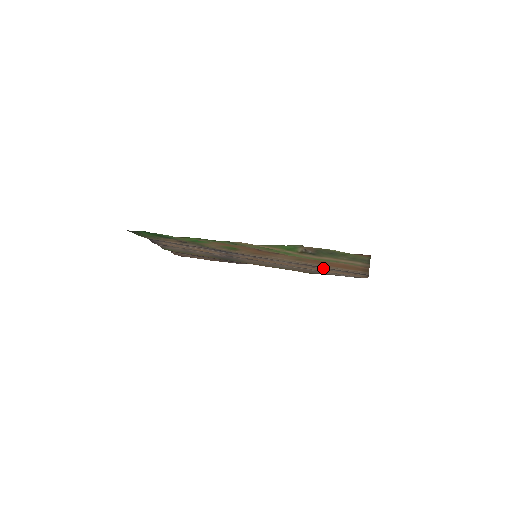
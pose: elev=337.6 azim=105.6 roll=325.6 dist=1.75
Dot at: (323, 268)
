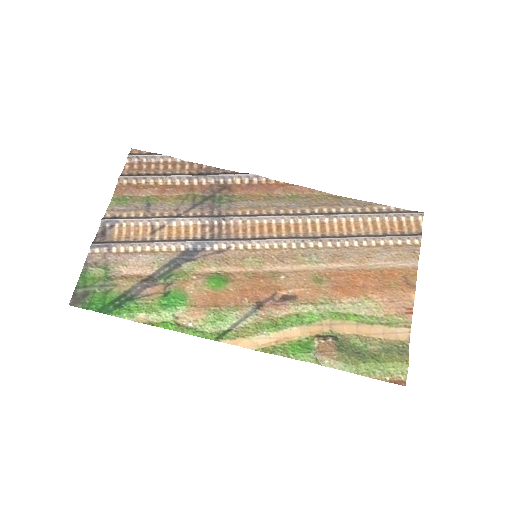
Dot at: (355, 235)
